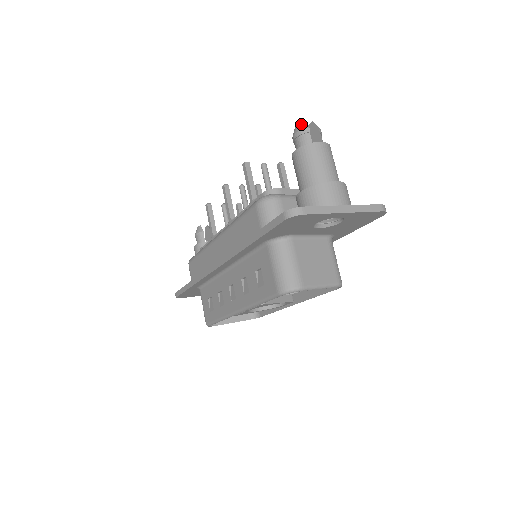
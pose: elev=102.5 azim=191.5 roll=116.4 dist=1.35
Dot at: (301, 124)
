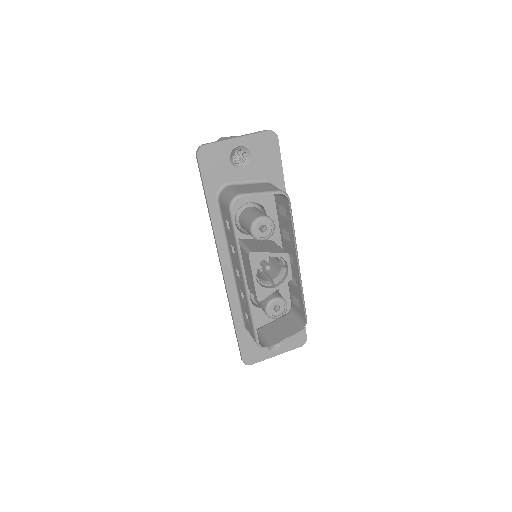
Dot at: occluded
